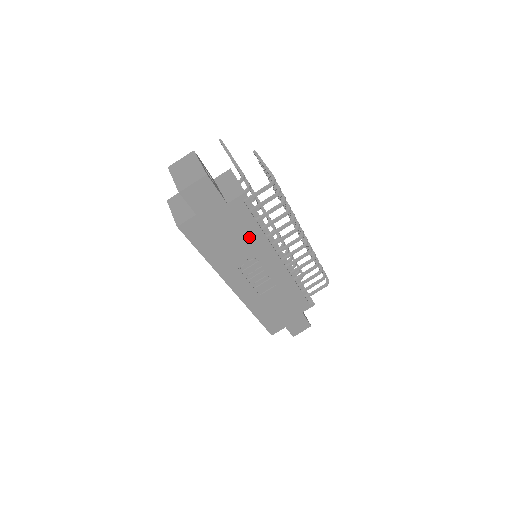
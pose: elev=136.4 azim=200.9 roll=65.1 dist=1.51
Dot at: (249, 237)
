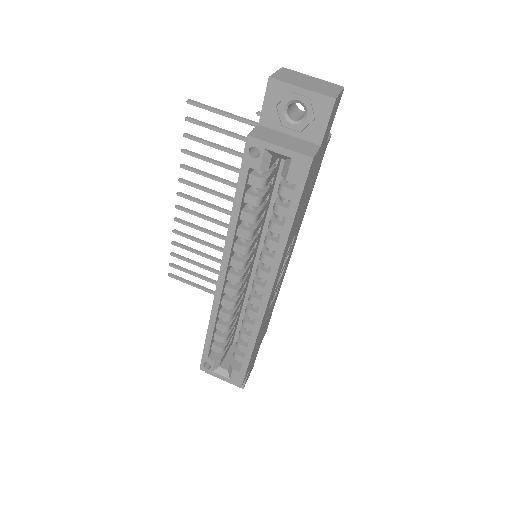
Dot at: (305, 206)
